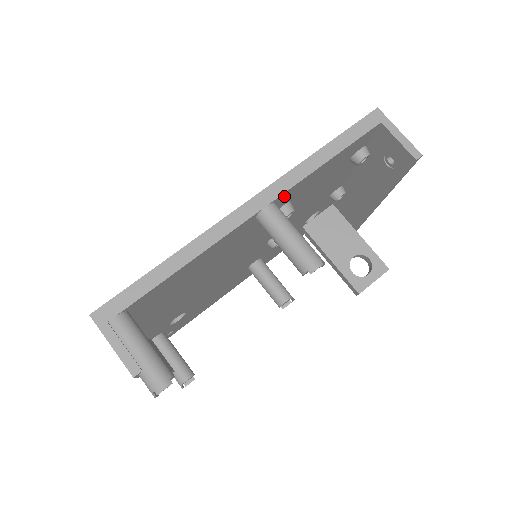
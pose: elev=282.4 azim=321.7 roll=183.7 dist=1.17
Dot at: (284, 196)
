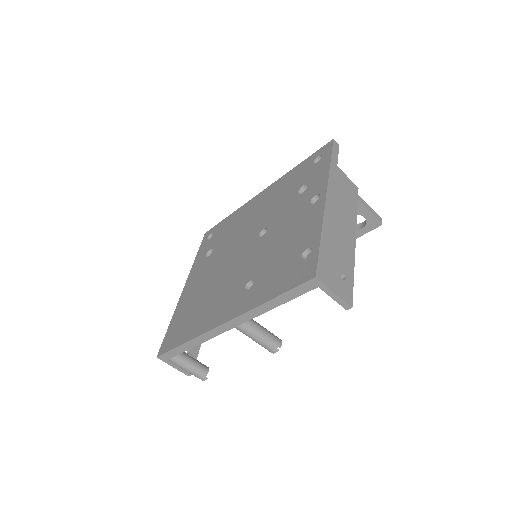
Dot at: occluded
